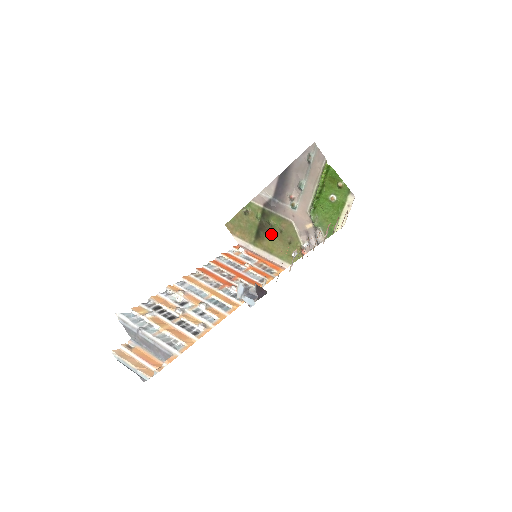
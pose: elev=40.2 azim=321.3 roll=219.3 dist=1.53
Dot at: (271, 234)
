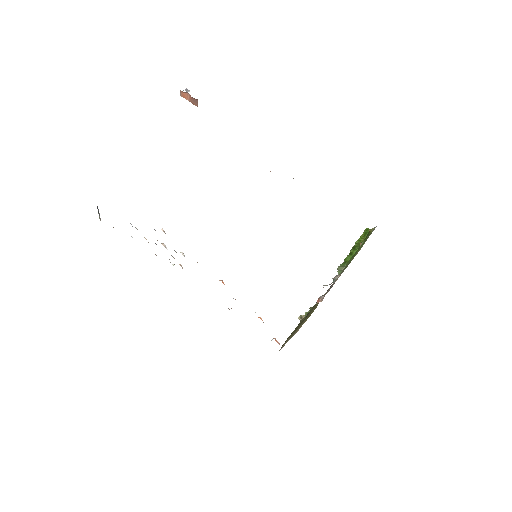
Dot at: occluded
